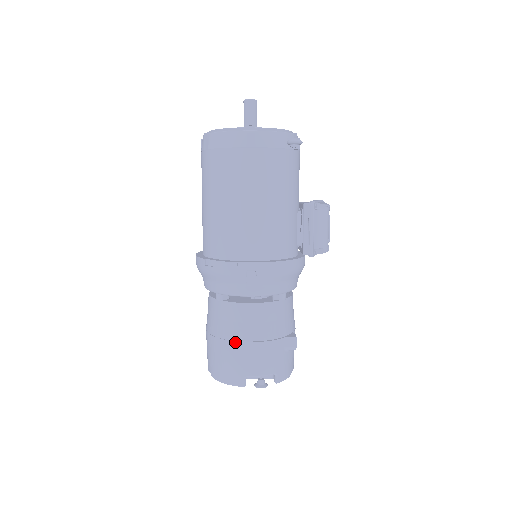
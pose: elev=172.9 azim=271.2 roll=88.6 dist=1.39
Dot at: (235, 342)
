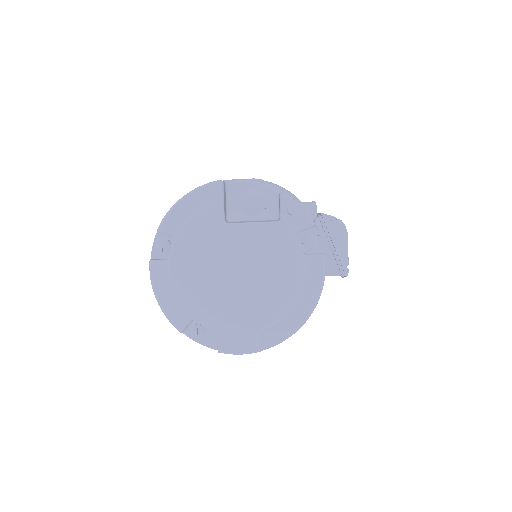
Dot at: occluded
